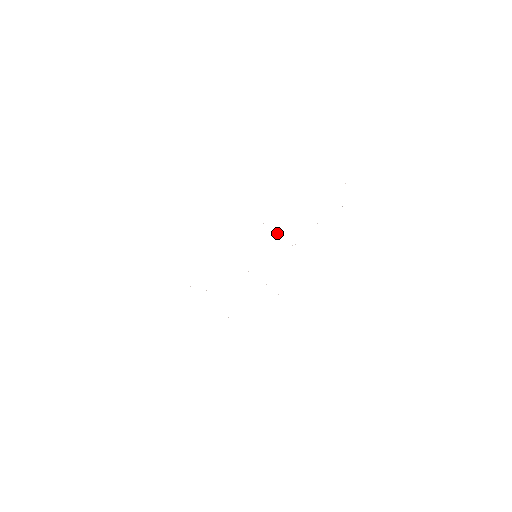
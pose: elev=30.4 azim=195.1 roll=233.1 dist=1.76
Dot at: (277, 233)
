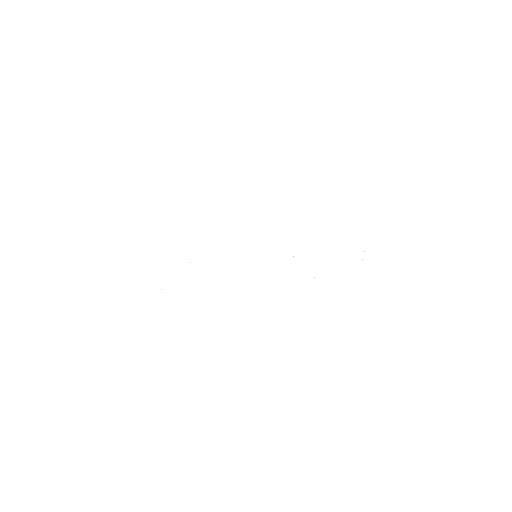
Dot at: occluded
